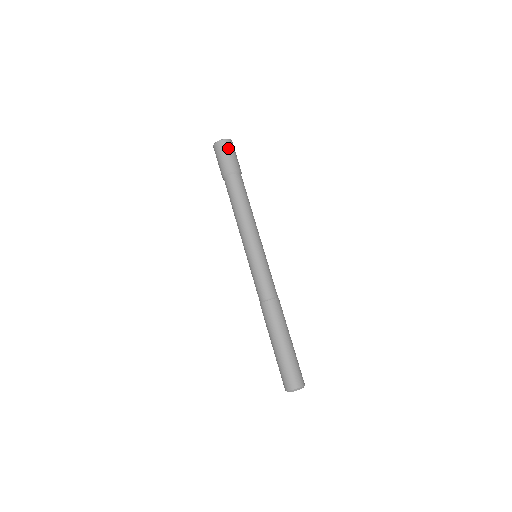
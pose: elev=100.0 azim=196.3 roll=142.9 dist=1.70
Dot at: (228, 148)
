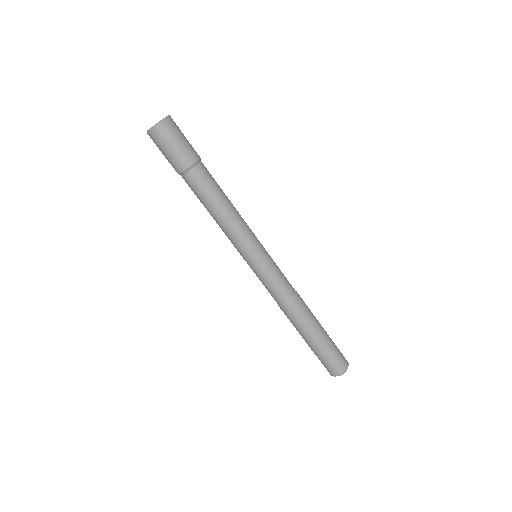
Dot at: (172, 132)
